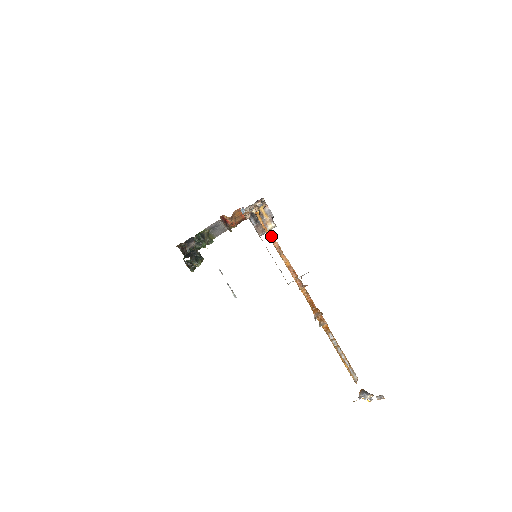
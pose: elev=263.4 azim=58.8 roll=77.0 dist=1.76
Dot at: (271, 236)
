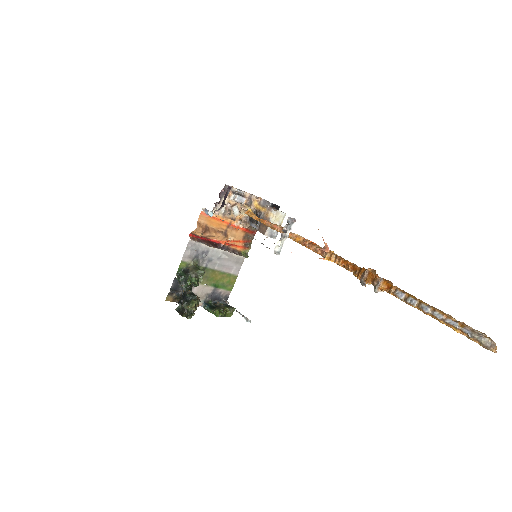
Dot at: (269, 223)
